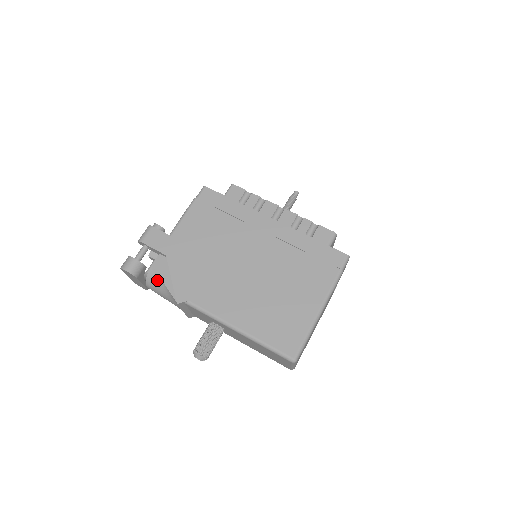
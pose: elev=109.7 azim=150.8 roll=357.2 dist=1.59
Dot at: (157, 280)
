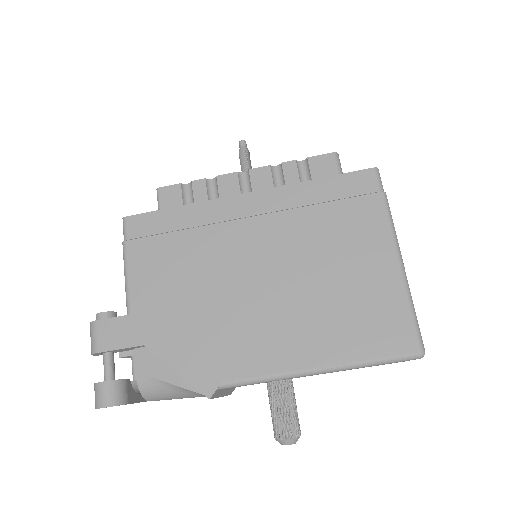
Dot at: (157, 385)
